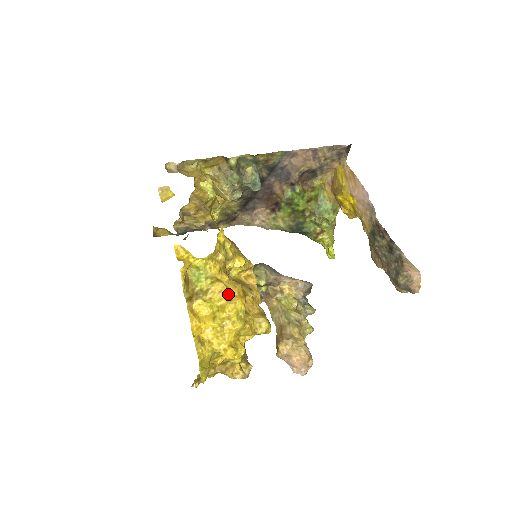
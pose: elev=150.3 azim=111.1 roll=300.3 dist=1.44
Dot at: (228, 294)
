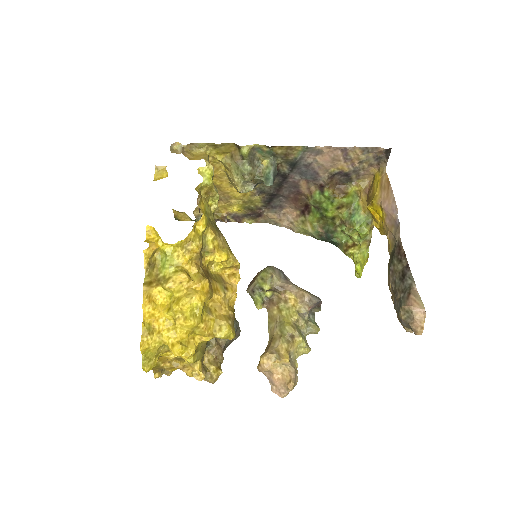
Dot at: (190, 287)
